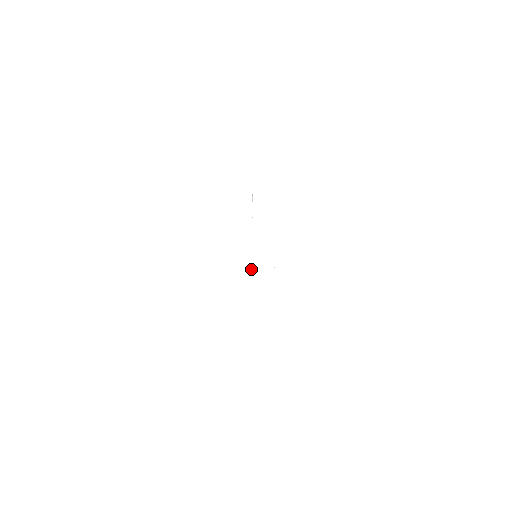
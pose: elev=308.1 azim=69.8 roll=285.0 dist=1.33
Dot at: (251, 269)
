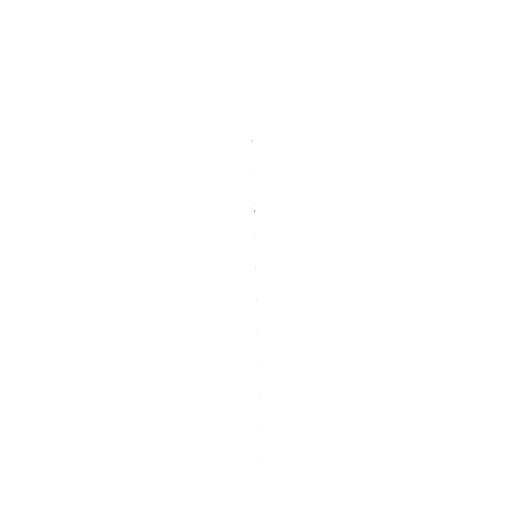
Dot at: occluded
